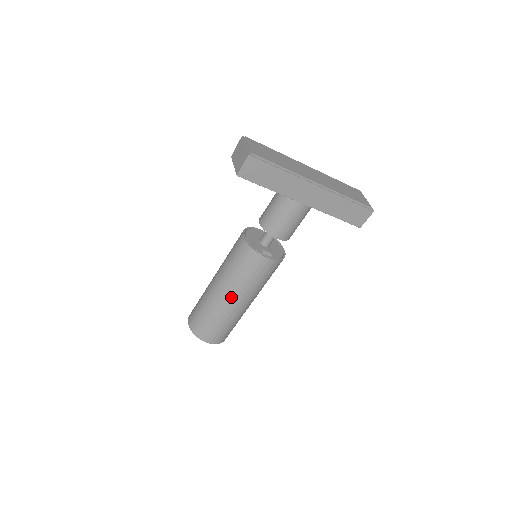
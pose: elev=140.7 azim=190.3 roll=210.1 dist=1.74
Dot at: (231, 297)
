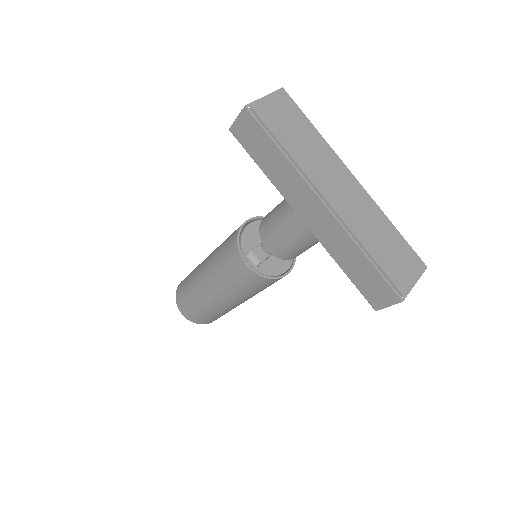
Dot at: (206, 280)
